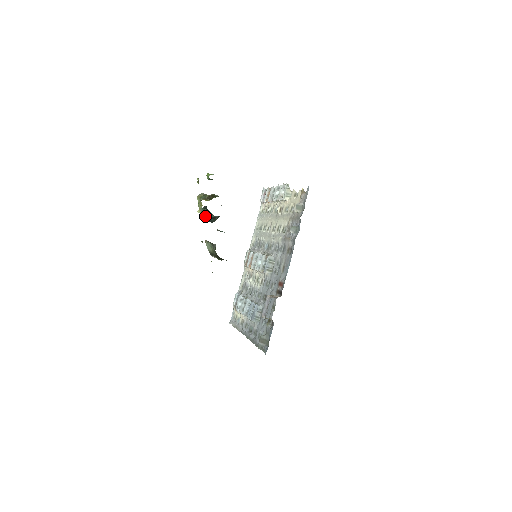
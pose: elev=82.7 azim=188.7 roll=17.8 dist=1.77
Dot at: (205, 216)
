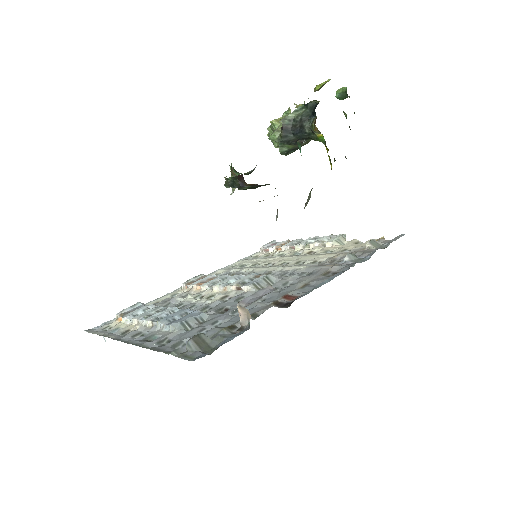
Dot at: (290, 121)
